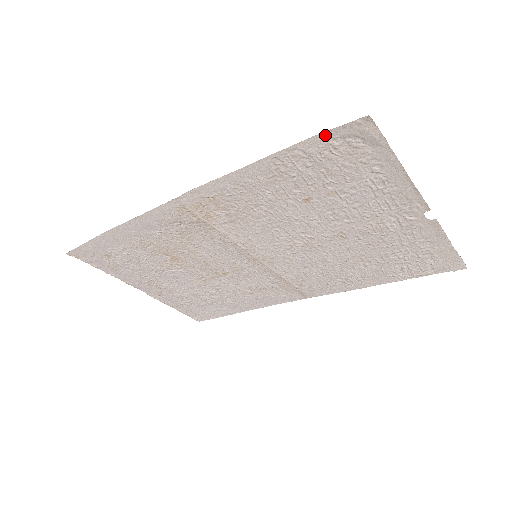
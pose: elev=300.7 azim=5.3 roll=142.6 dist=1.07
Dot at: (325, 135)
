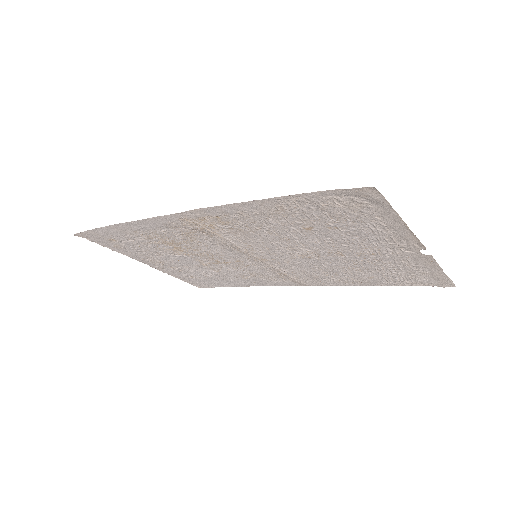
Dot at: (330, 192)
